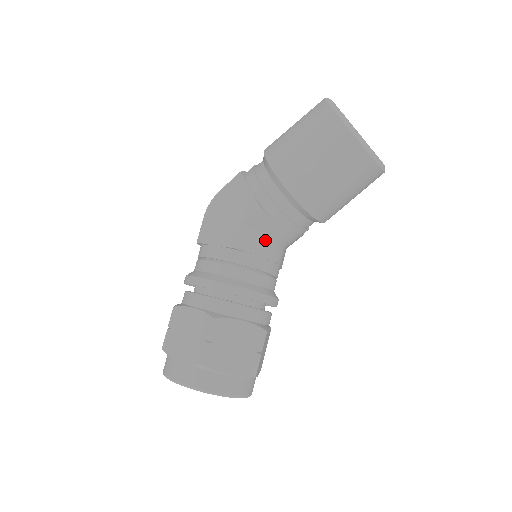
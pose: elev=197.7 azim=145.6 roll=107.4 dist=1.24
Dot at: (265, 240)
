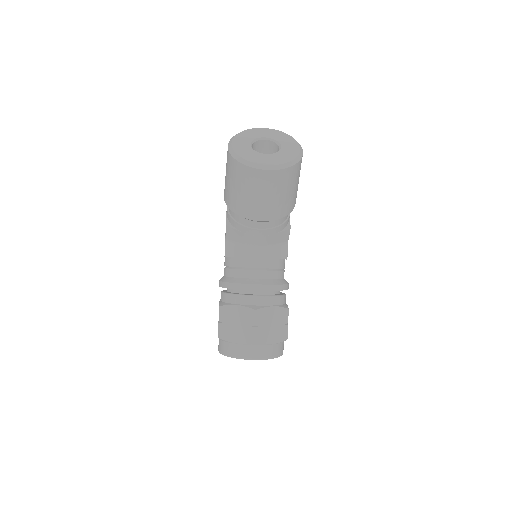
Dot at: (244, 245)
